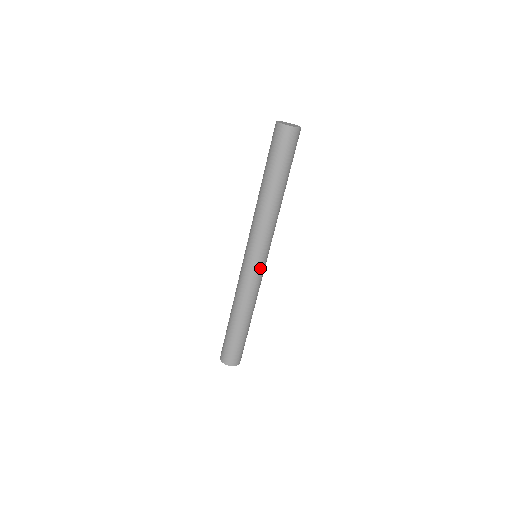
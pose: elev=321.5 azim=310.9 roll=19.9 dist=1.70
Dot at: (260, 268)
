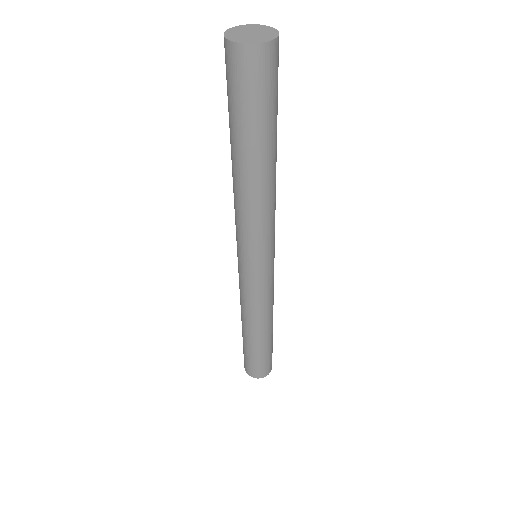
Dot at: (273, 268)
